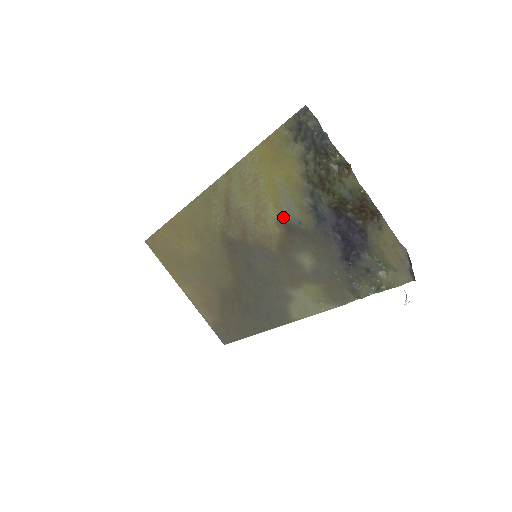
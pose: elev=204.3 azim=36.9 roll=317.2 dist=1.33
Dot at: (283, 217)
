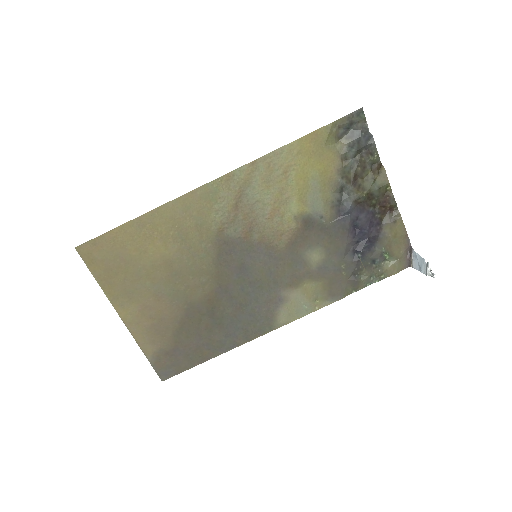
Dot at: (305, 211)
